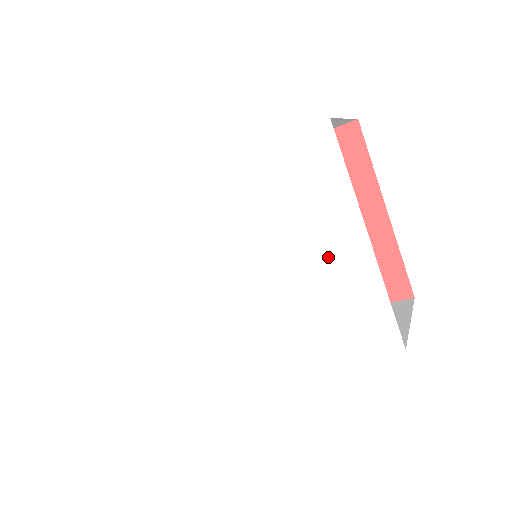
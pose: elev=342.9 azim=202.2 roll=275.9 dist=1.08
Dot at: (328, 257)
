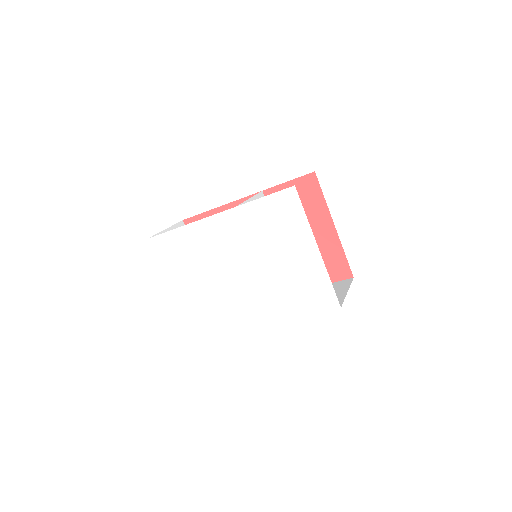
Dot at: (297, 258)
